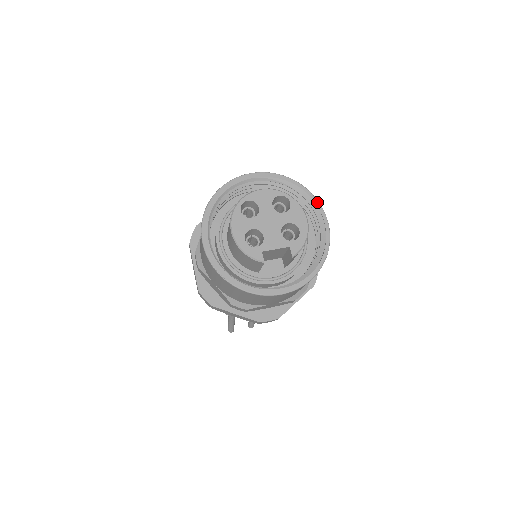
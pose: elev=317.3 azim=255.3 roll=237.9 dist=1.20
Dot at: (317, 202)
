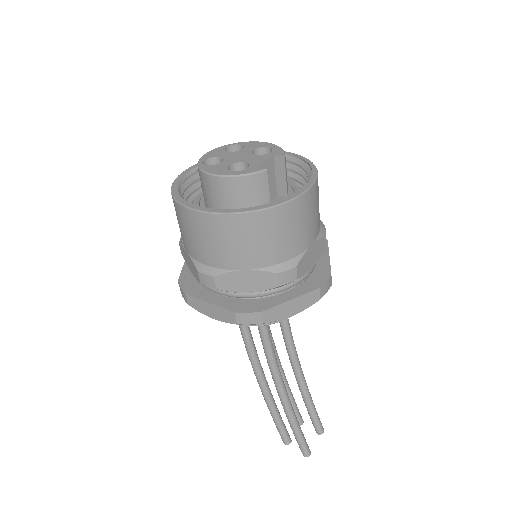
Dot at: occluded
